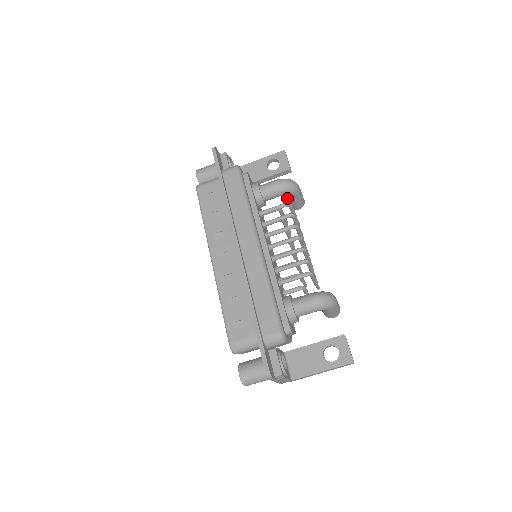
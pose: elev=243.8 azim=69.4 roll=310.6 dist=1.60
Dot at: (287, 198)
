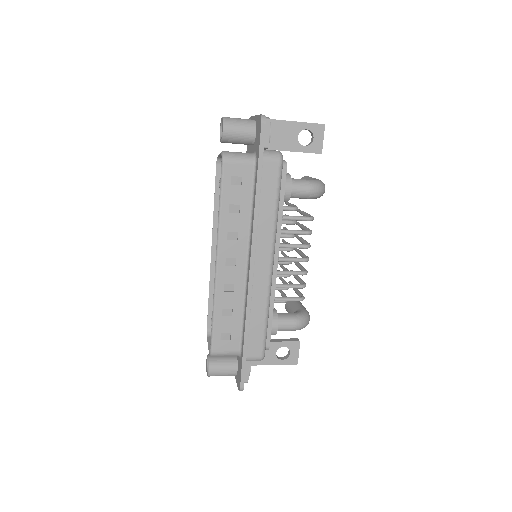
Dot at: occluded
